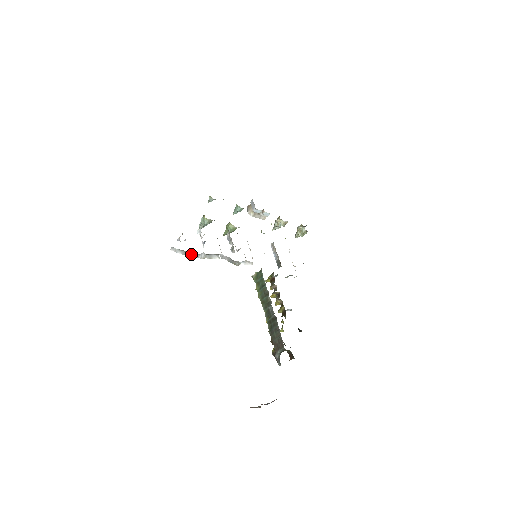
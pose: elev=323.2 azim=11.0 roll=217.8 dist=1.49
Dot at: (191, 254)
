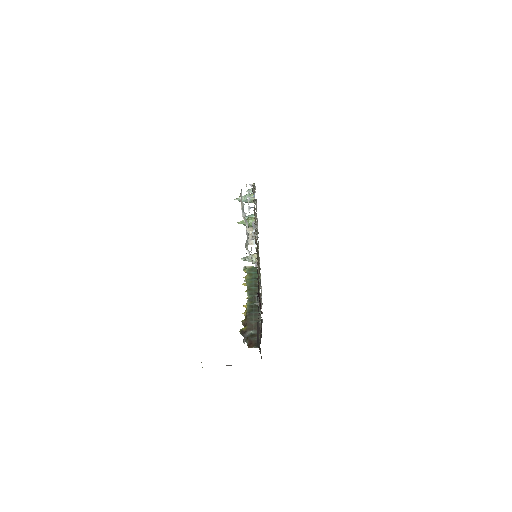
Dot at: (243, 204)
